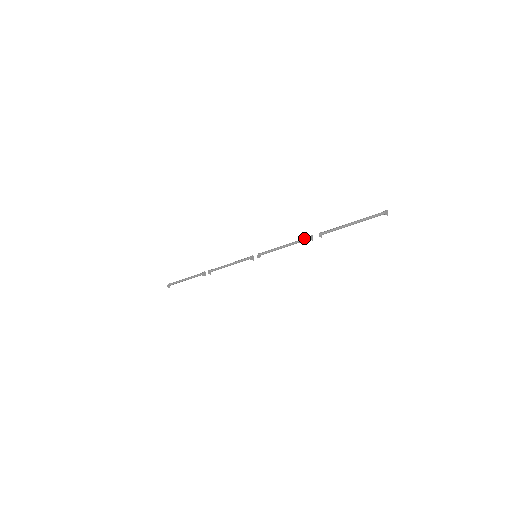
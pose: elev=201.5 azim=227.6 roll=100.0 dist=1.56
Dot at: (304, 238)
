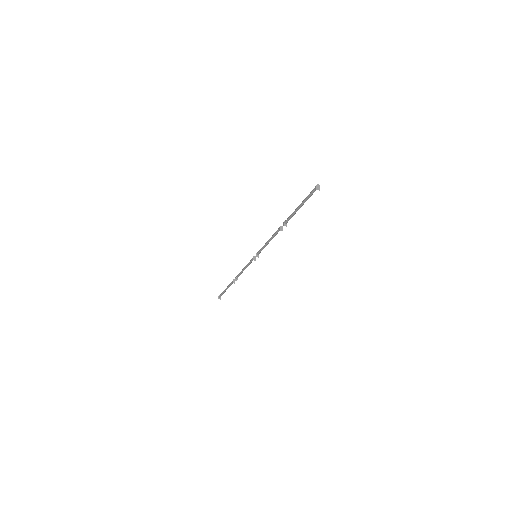
Dot at: (277, 230)
